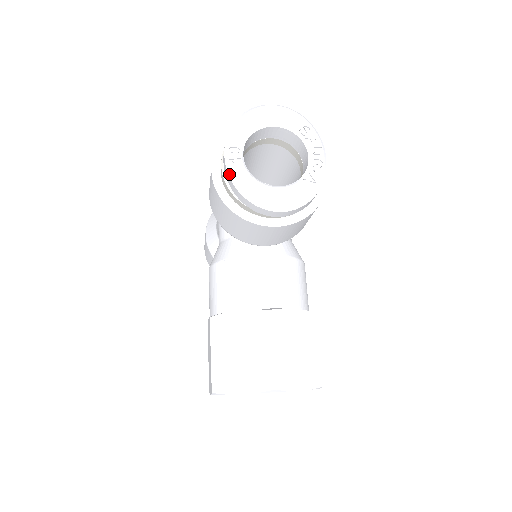
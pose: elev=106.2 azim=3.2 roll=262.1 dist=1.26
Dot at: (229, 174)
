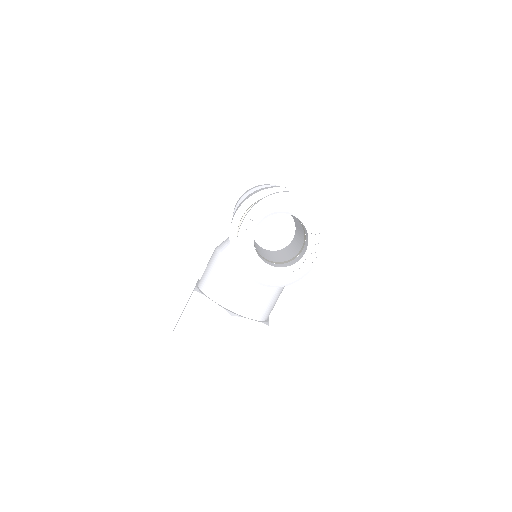
Dot at: (238, 238)
